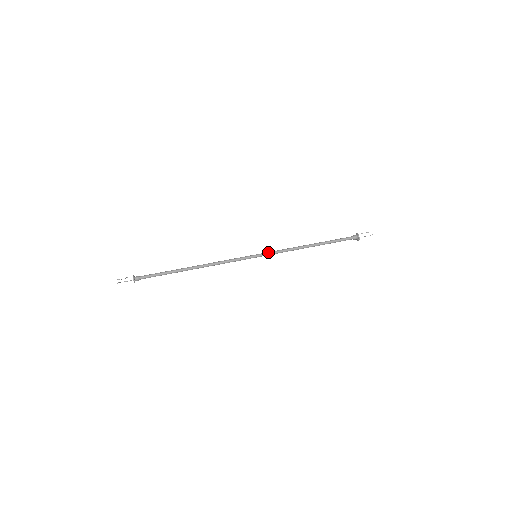
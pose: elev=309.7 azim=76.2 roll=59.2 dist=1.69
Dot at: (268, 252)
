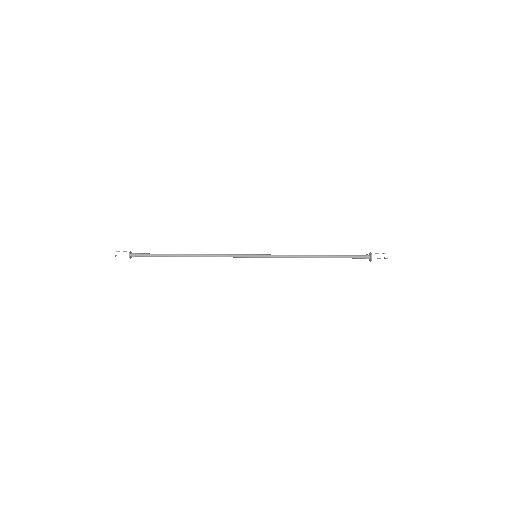
Dot at: (269, 254)
